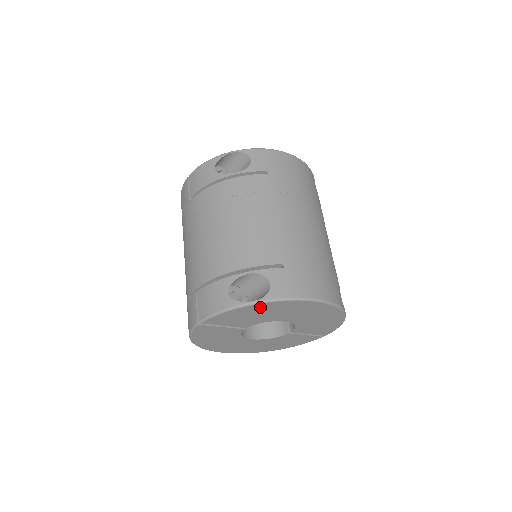
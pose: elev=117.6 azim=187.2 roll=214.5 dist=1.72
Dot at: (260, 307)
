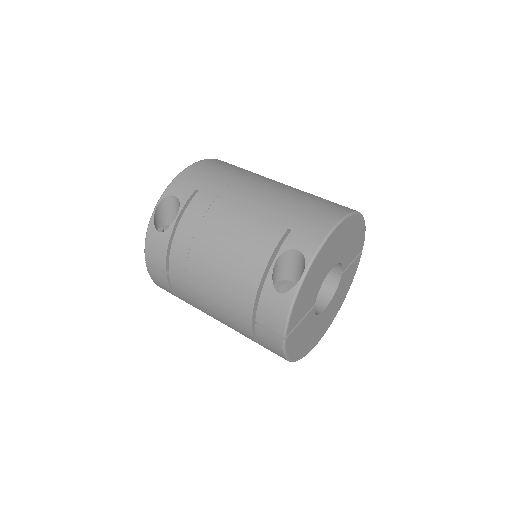
Dot at: (311, 273)
